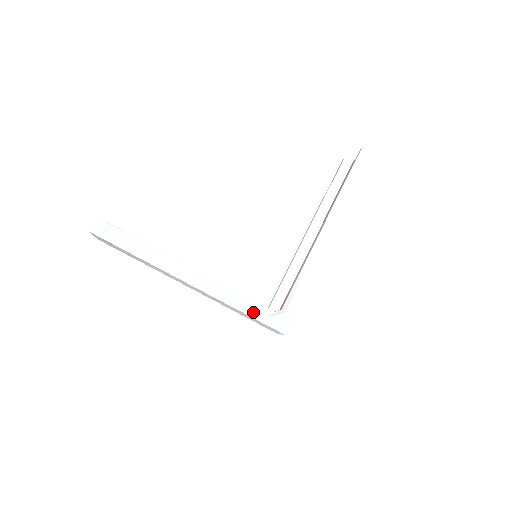
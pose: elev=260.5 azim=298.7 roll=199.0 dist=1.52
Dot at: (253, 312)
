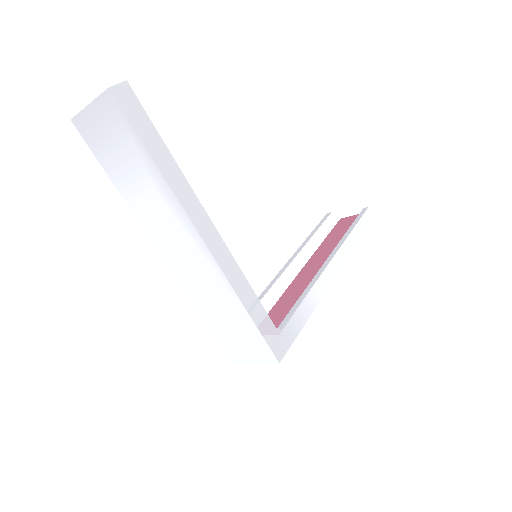
Dot at: (257, 317)
